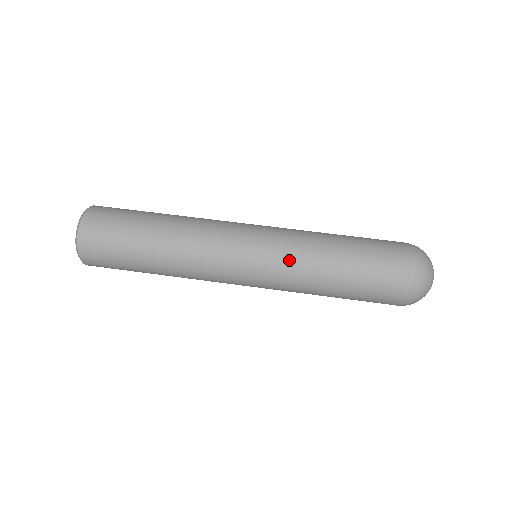
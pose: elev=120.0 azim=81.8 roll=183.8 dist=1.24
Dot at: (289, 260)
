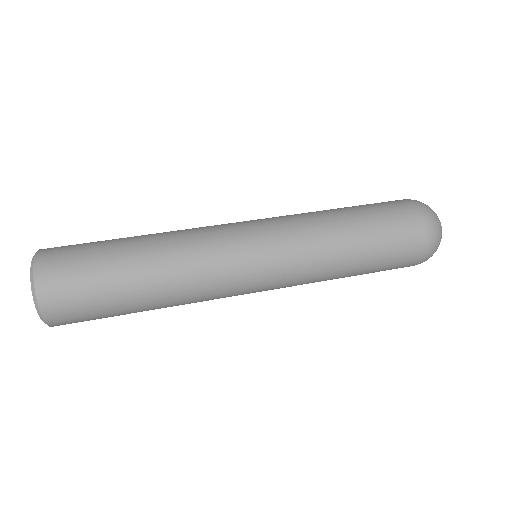
Dot at: (304, 259)
